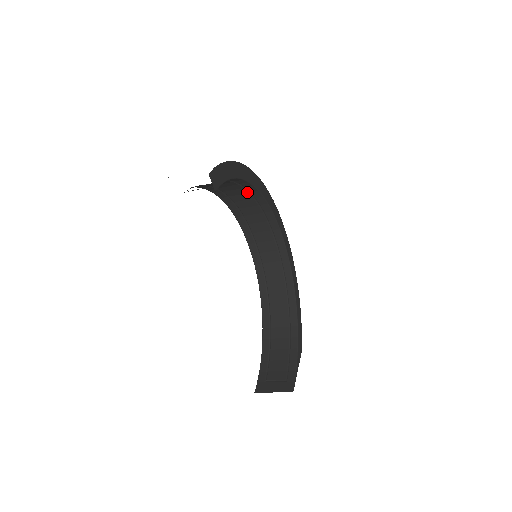
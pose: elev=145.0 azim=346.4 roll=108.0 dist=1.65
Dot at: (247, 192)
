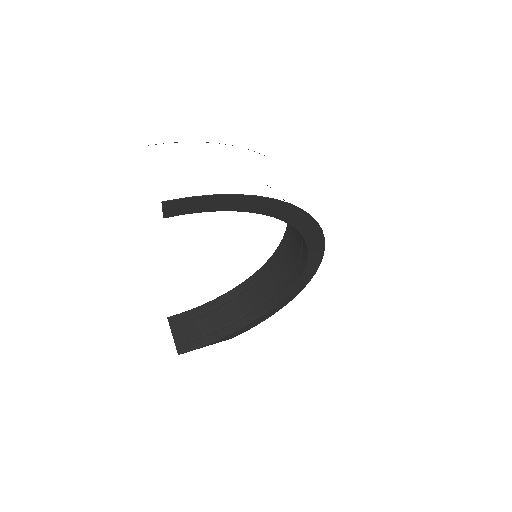
Dot at: occluded
